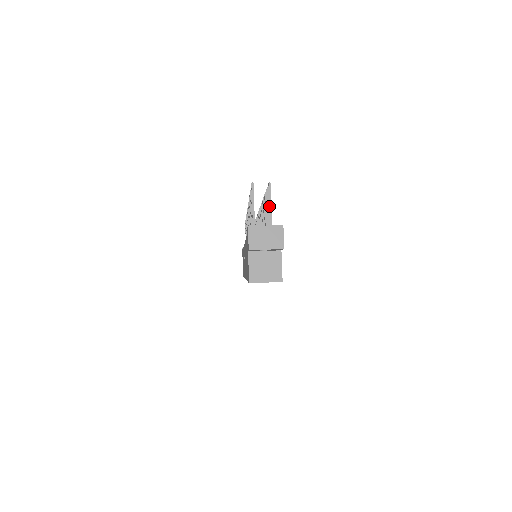
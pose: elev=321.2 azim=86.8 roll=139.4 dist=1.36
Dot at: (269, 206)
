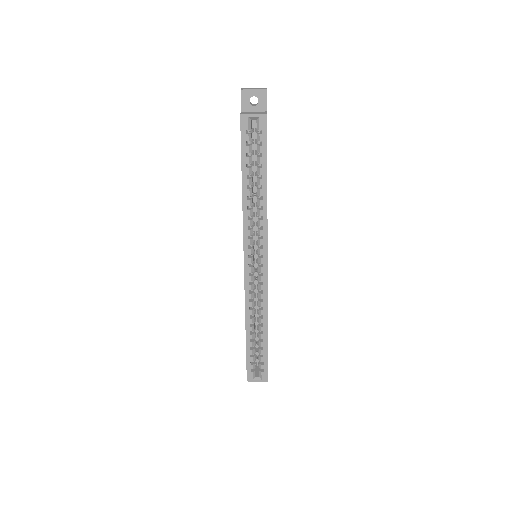
Dot at: occluded
